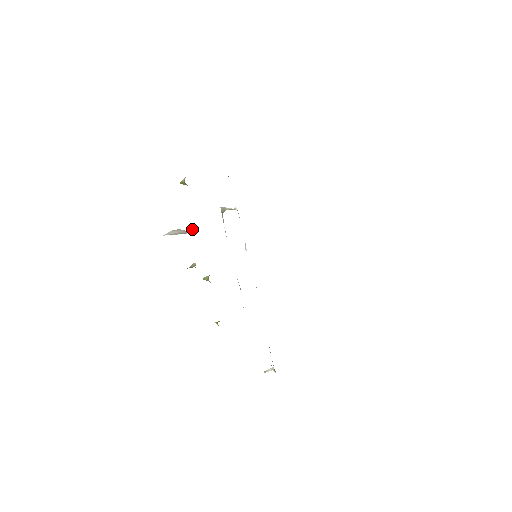
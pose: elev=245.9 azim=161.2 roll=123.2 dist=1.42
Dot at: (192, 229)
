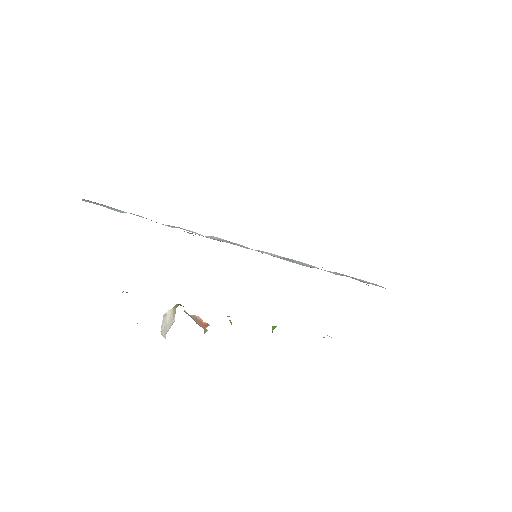
Dot at: (174, 309)
